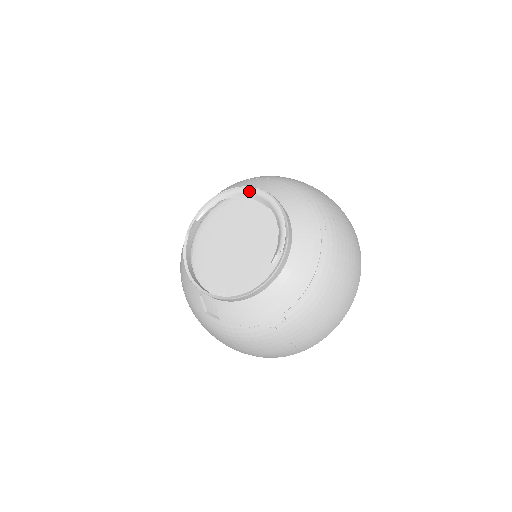
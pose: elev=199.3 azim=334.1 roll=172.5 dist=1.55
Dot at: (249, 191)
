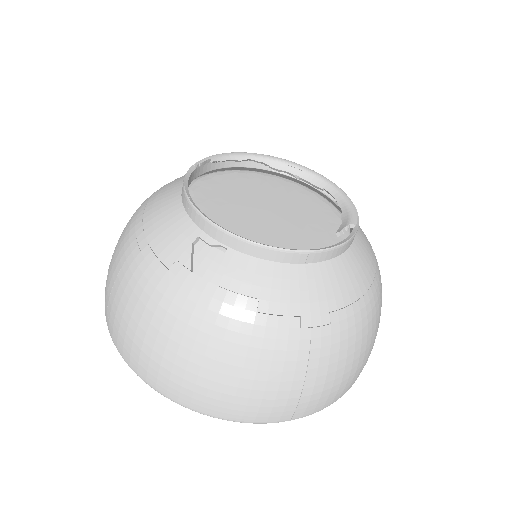
Dot at: (296, 165)
